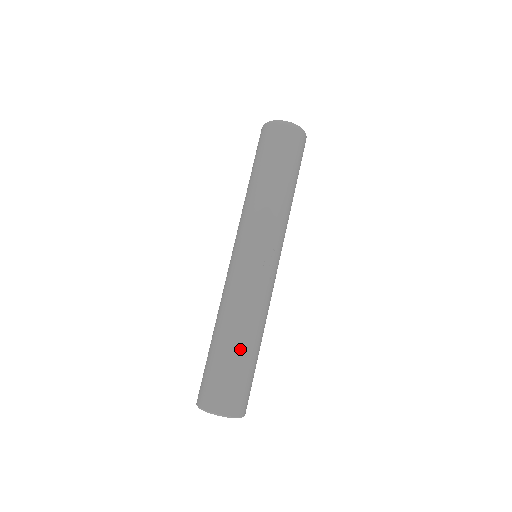
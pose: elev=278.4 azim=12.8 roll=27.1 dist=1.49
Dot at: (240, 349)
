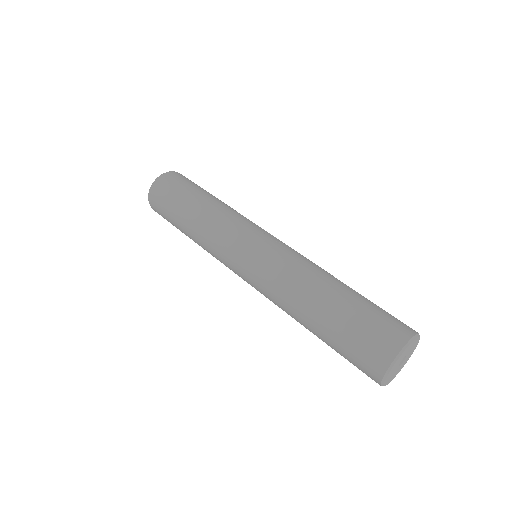
Dot at: (350, 288)
